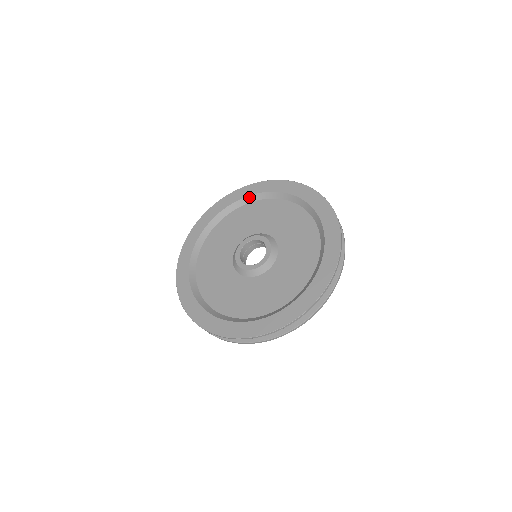
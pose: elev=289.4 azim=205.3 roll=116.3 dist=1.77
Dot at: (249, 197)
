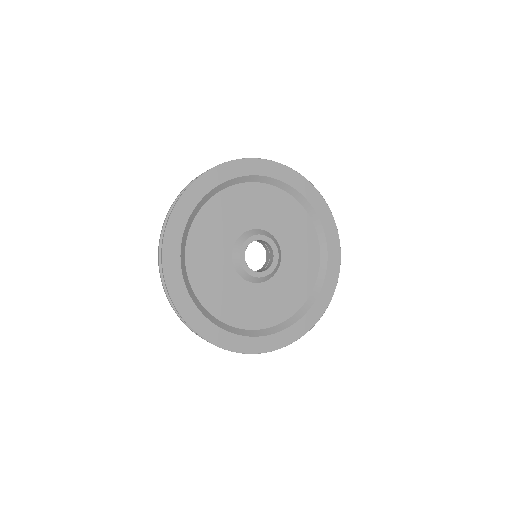
Dot at: (261, 177)
